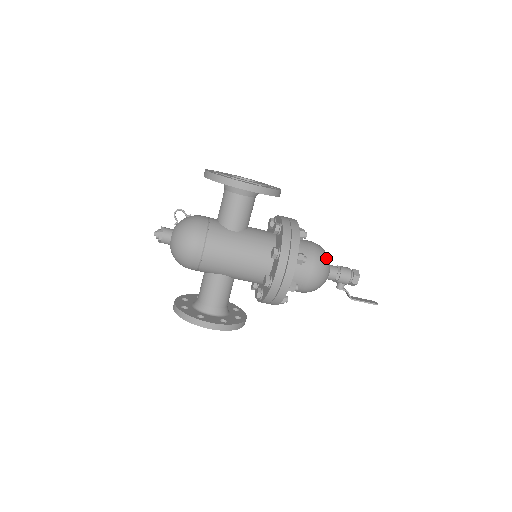
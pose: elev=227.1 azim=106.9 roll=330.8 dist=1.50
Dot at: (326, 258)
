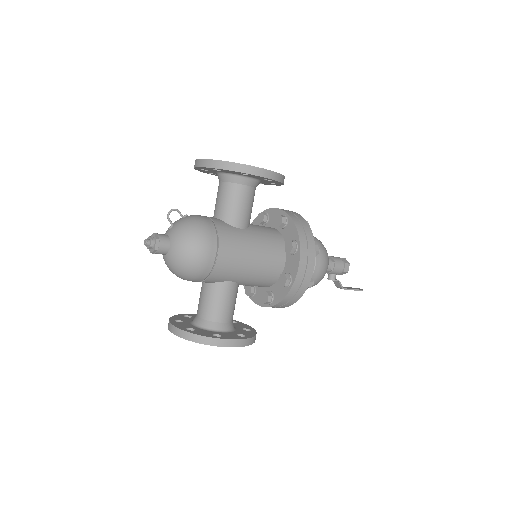
Dot at: (325, 248)
